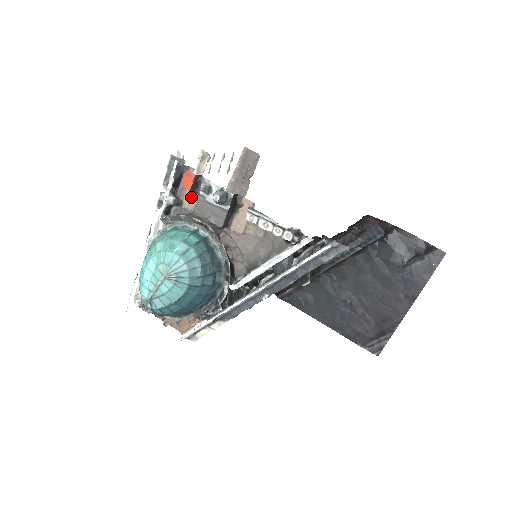
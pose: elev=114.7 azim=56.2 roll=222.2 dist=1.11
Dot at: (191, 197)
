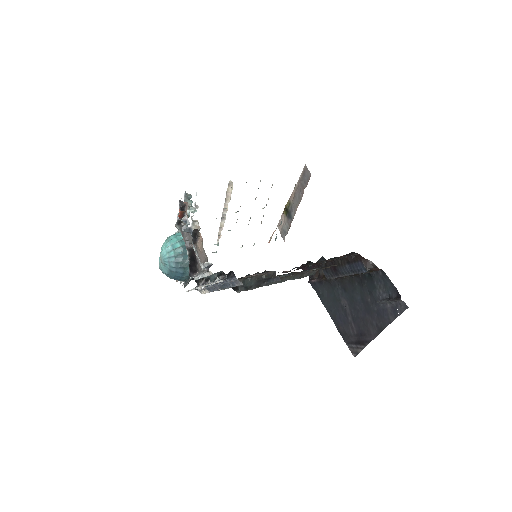
Dot at: occluded
